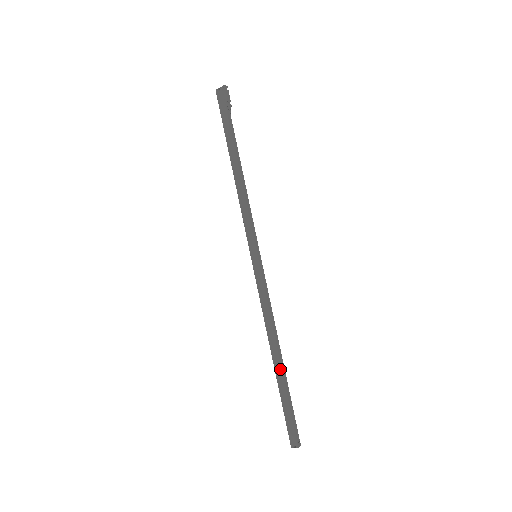
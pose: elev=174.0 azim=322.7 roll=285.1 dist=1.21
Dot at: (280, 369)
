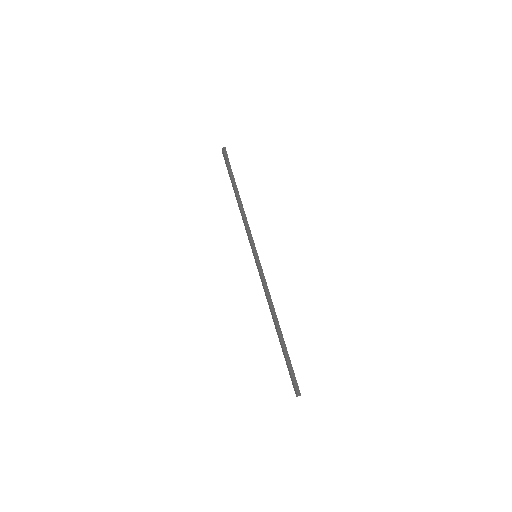
Dot at: (279, 336)
